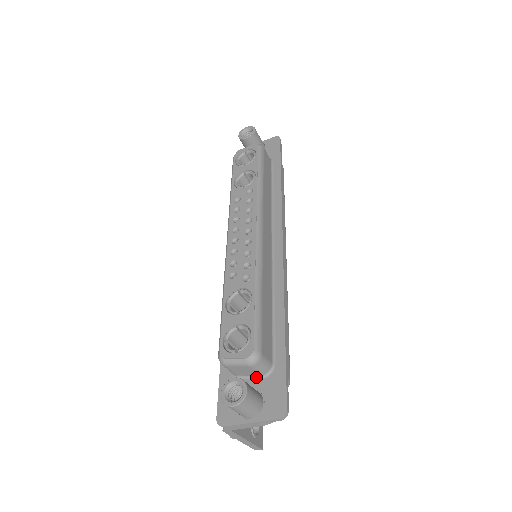
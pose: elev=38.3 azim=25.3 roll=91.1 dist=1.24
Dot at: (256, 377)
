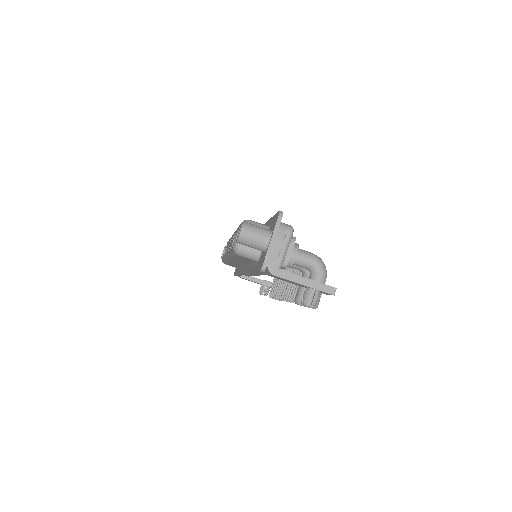
Dot at: occluded
